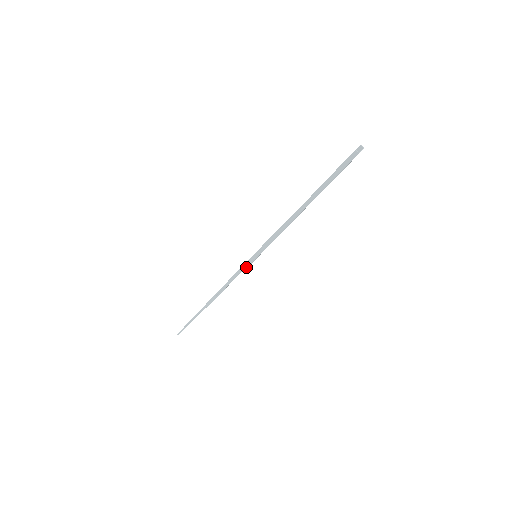
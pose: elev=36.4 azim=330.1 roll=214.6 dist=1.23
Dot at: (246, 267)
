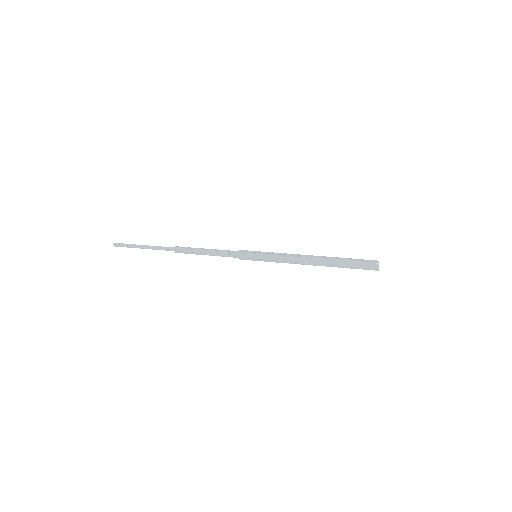
Dot at: occluded
